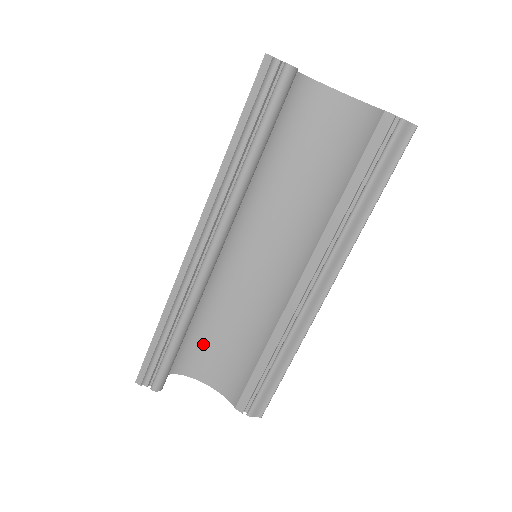
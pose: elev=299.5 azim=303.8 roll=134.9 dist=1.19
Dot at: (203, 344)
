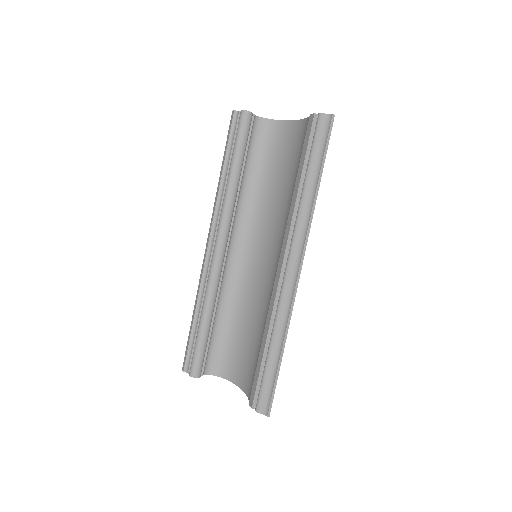
Dot at: (237, 347)
